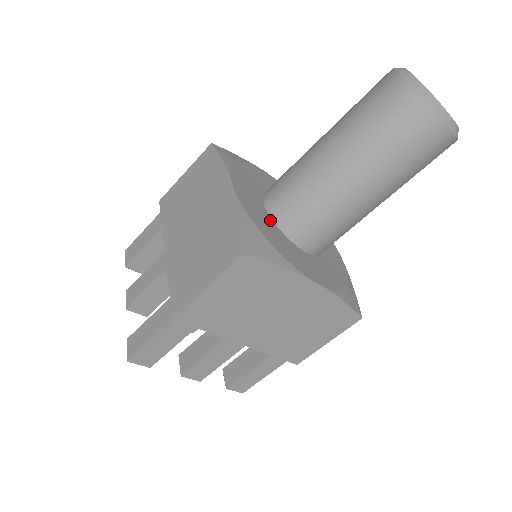
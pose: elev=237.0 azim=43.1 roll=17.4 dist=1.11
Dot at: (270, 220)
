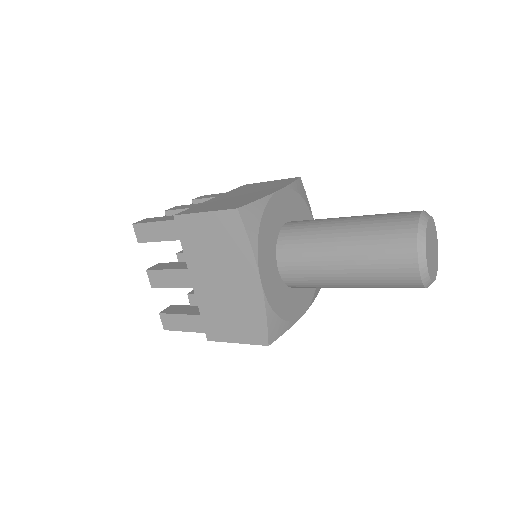
Dot at: (281, 284)
